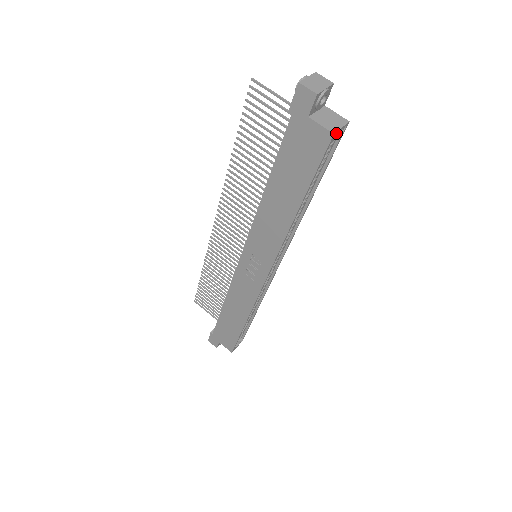
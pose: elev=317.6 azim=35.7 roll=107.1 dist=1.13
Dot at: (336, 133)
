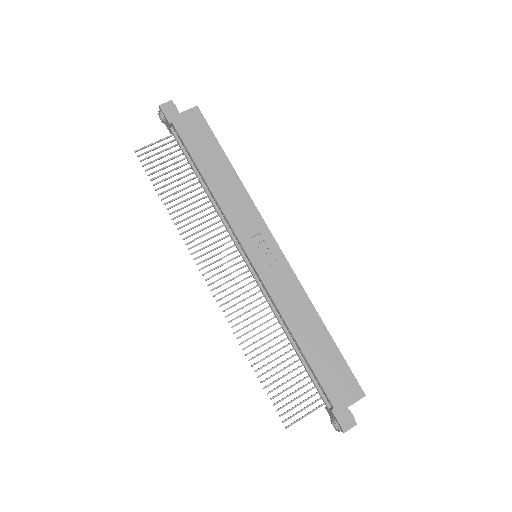
Dot at: (198, 110)
